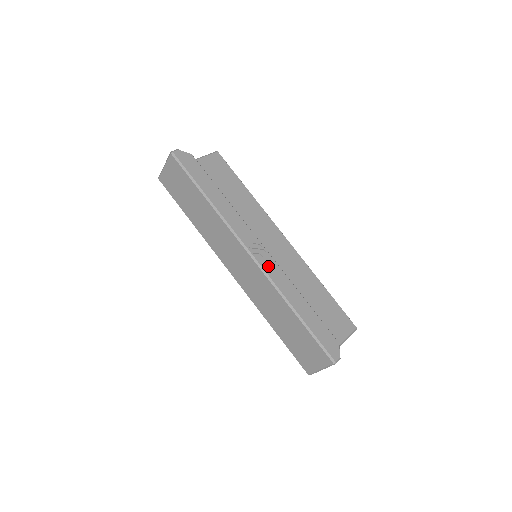
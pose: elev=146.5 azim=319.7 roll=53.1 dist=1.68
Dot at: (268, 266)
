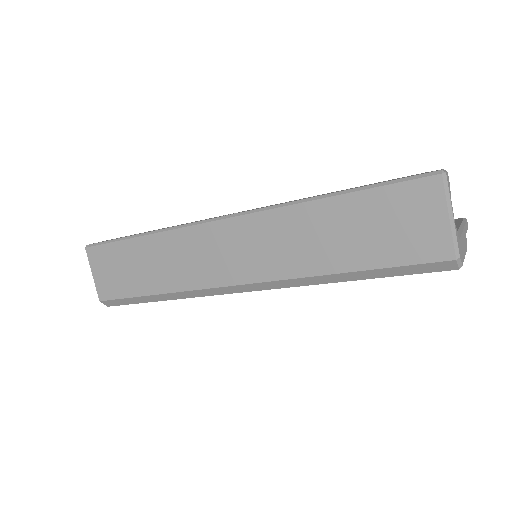
Dot at: occluded
